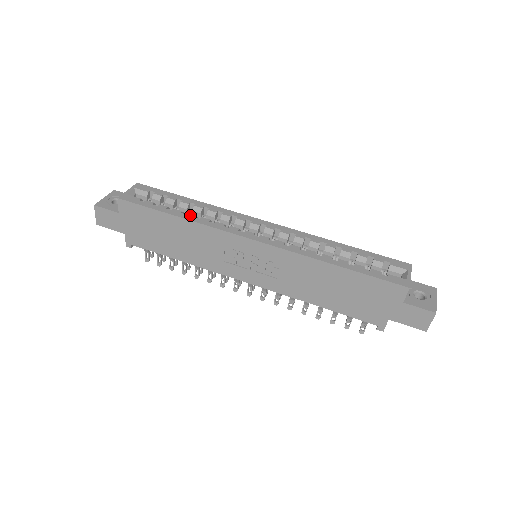
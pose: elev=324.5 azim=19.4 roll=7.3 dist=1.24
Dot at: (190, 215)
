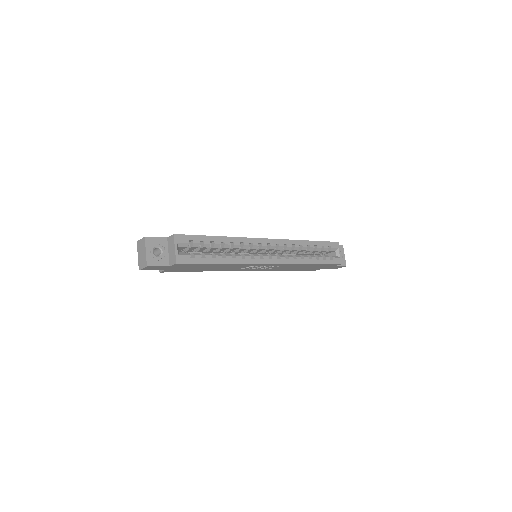
Dot at: (229, 258)
